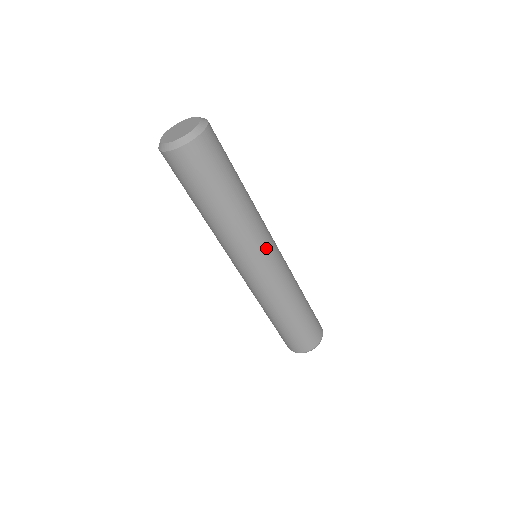
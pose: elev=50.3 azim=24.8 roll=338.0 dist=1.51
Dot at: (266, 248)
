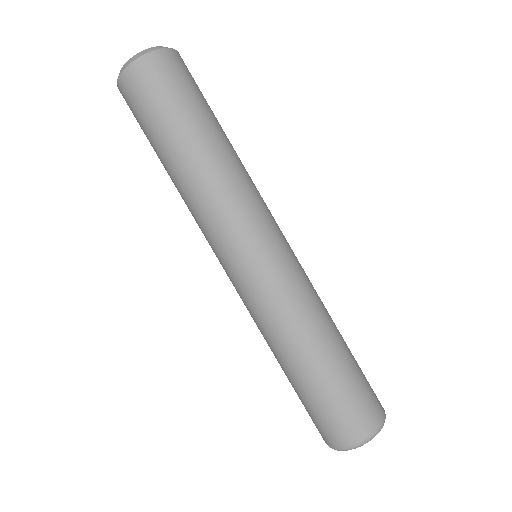
Dot at: (259, 227)
